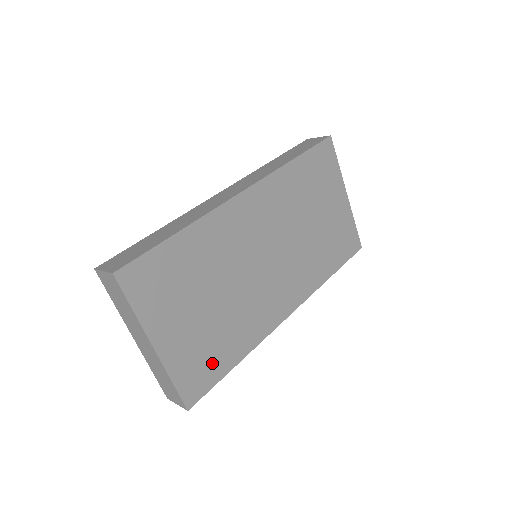
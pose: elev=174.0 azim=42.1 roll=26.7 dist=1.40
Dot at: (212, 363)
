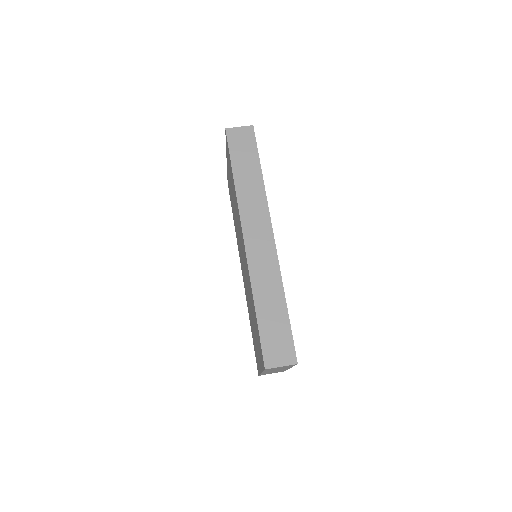
Dot at: occluded
